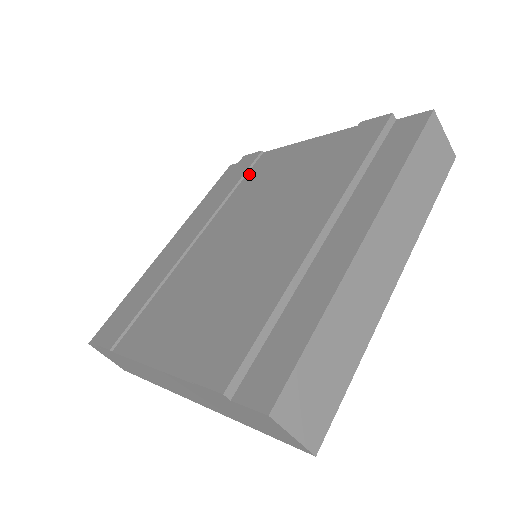
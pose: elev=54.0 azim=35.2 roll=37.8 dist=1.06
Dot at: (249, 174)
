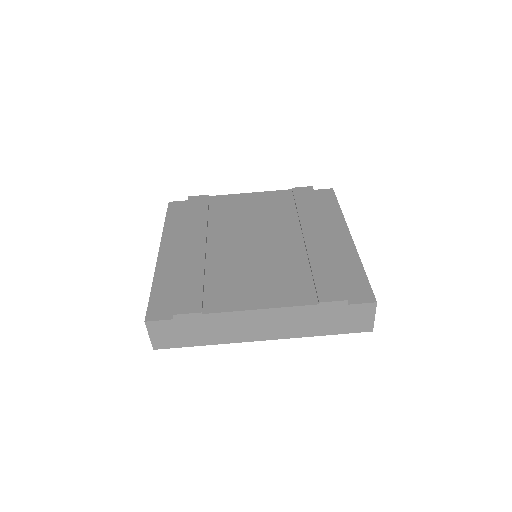
Dot at: (212, 208)
